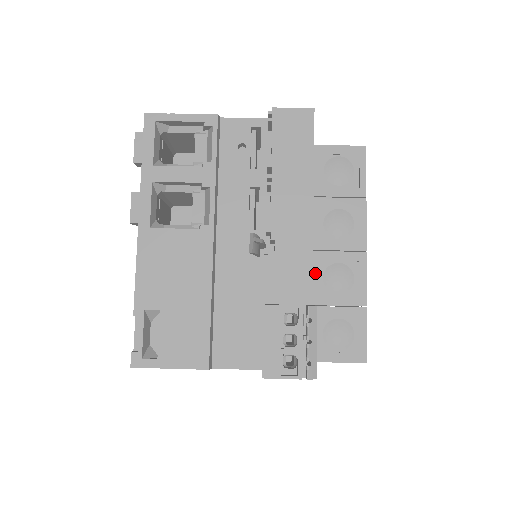
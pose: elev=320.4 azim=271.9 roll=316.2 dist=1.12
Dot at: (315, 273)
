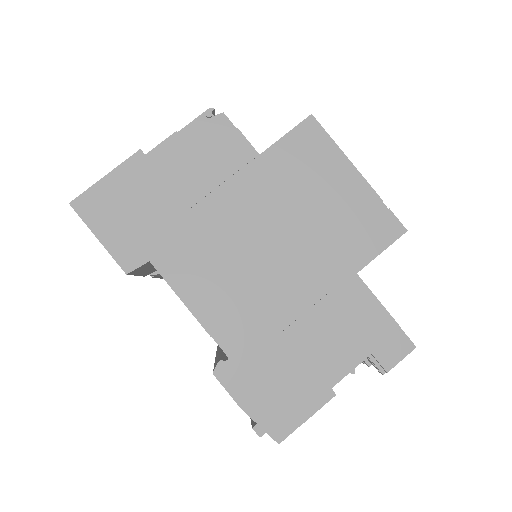
Dot at: occluded
